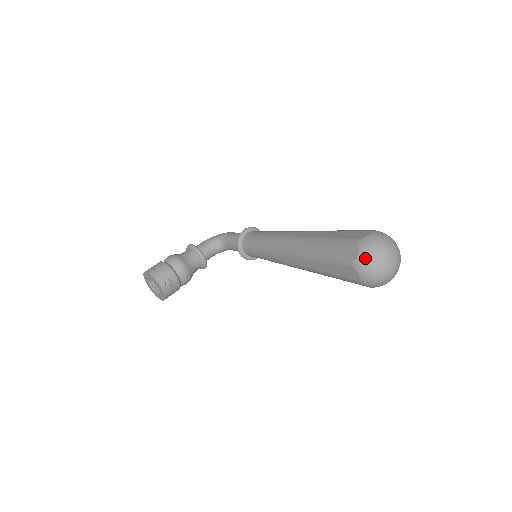
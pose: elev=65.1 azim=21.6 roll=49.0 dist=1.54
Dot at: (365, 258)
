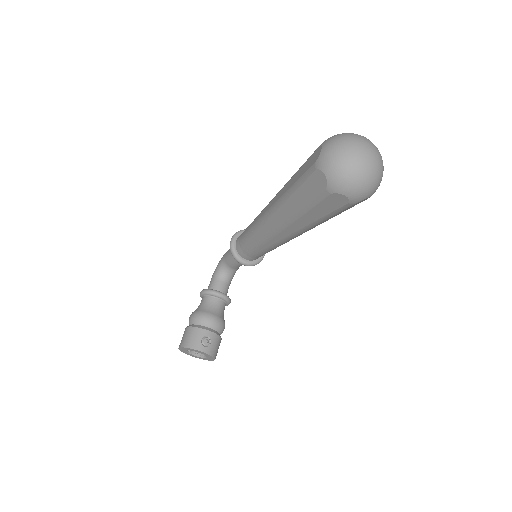
Dot at: (335, 175)
